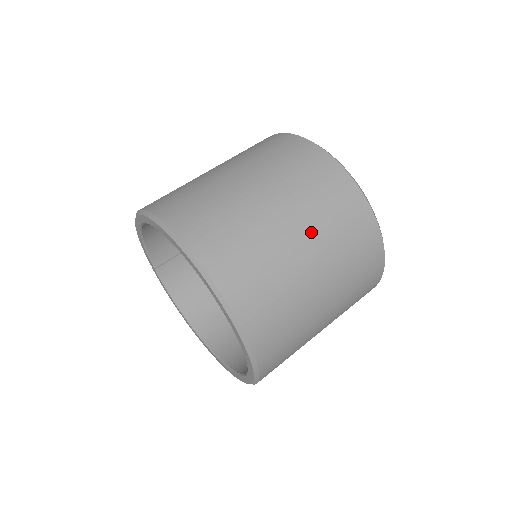
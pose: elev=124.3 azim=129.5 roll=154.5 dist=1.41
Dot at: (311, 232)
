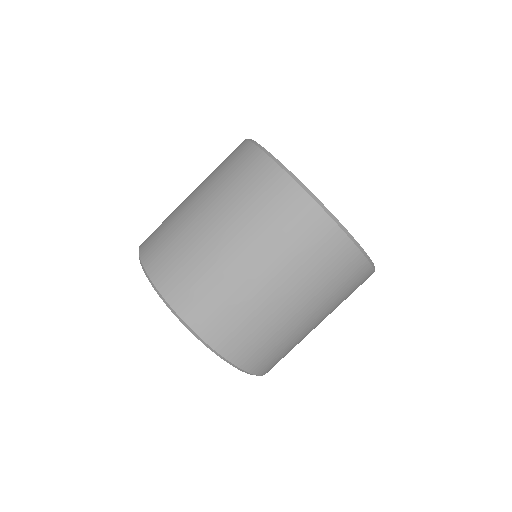
Dot at: (308, 298)
